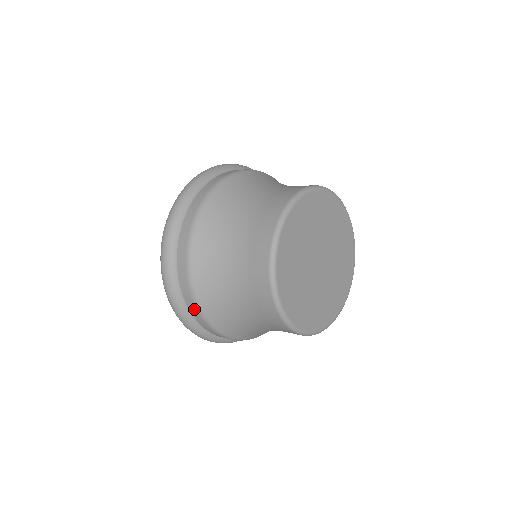
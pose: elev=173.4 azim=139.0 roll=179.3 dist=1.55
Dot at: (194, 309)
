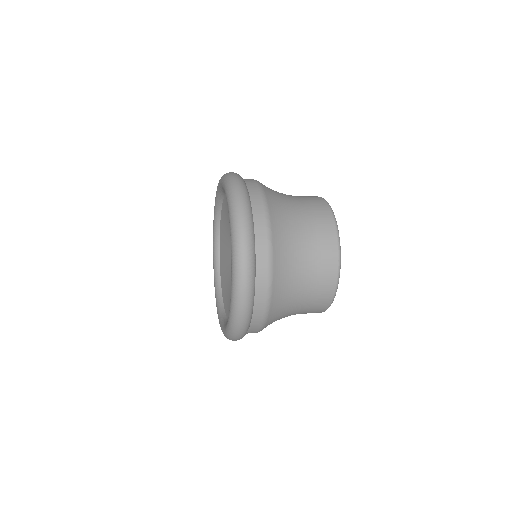
Dot at: occluded
